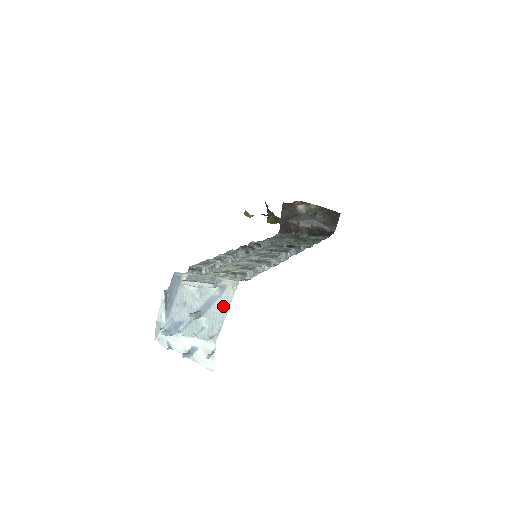
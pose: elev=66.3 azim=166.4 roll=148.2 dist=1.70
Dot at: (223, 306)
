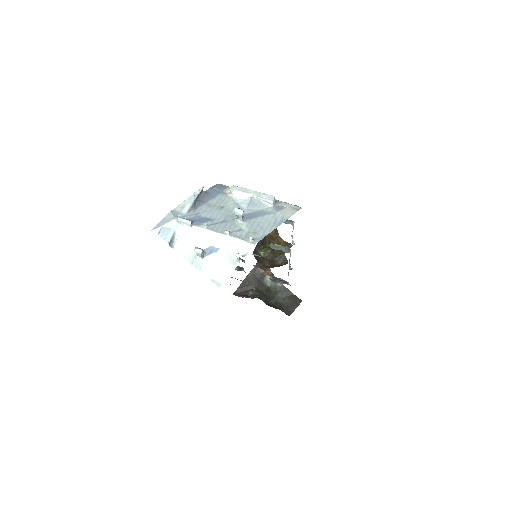
Dot at: (275, 220)
